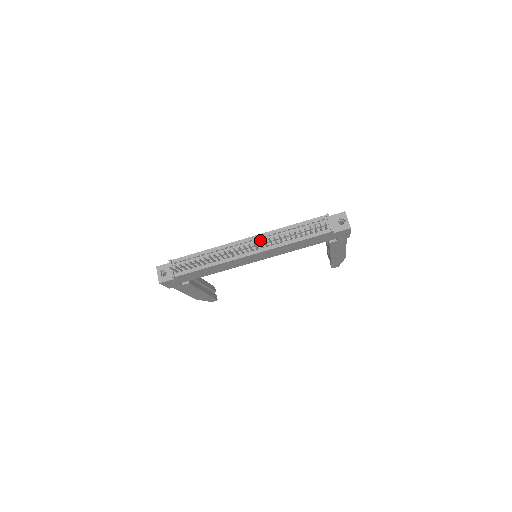
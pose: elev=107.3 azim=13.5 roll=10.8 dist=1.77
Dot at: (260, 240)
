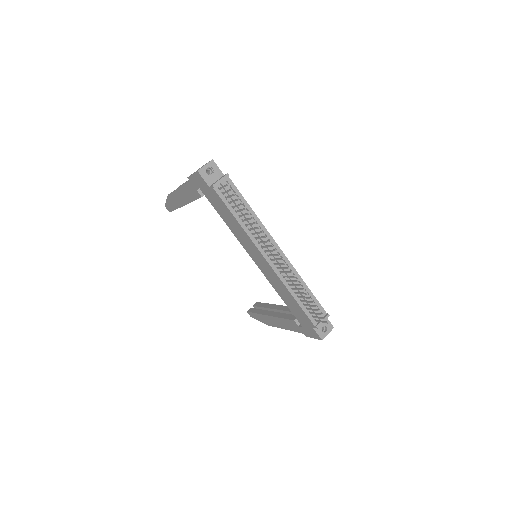
Dot at: (283, 262)
